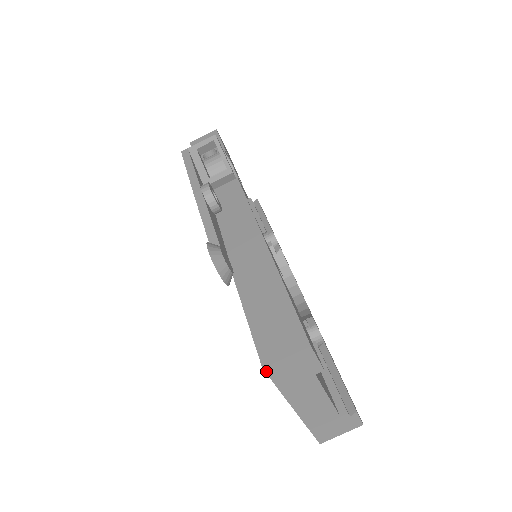
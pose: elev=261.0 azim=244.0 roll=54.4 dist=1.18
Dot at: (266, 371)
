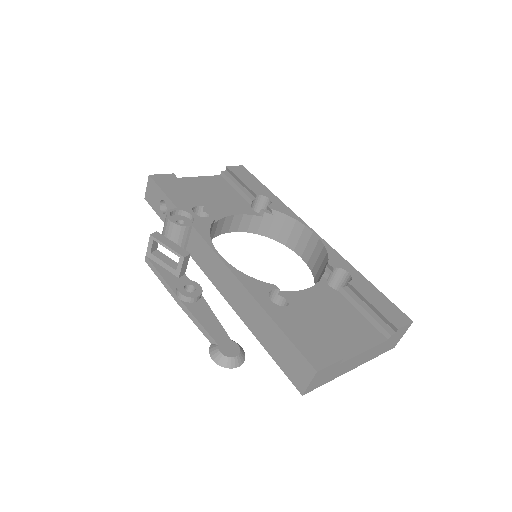
Dot at: (306, 393)
